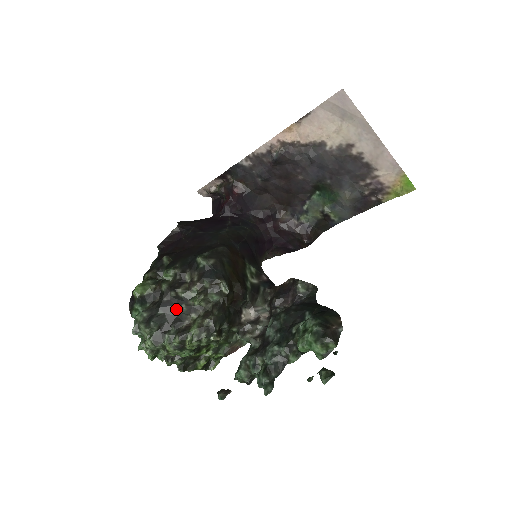
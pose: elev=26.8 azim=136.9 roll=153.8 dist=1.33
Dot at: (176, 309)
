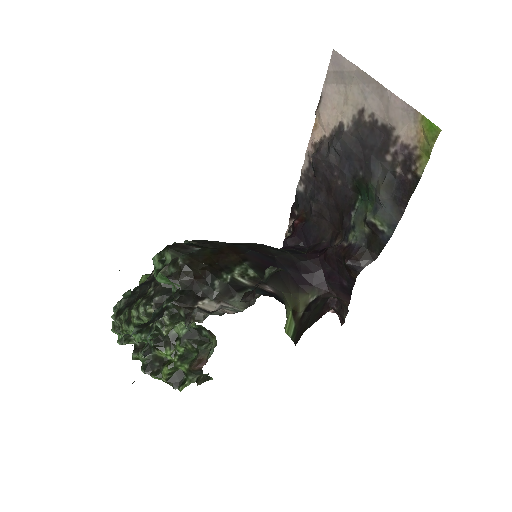
Dot at: (148, 287)
